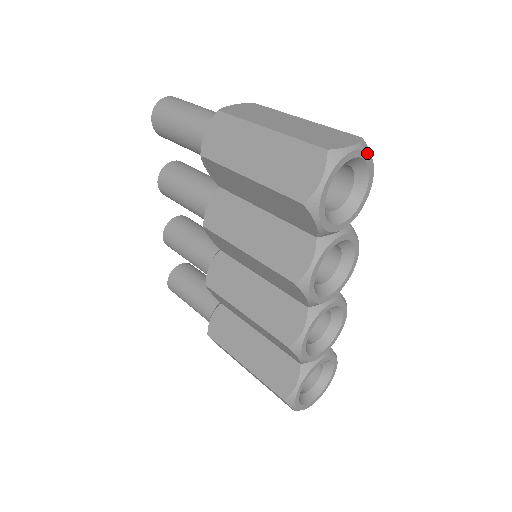
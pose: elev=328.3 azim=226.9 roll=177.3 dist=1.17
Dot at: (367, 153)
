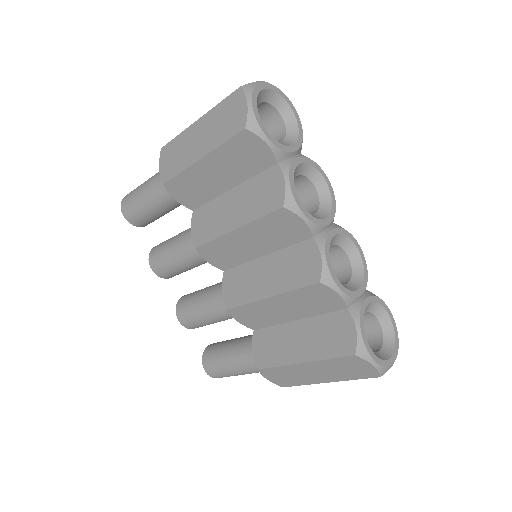
Dot at: (276, 88)
